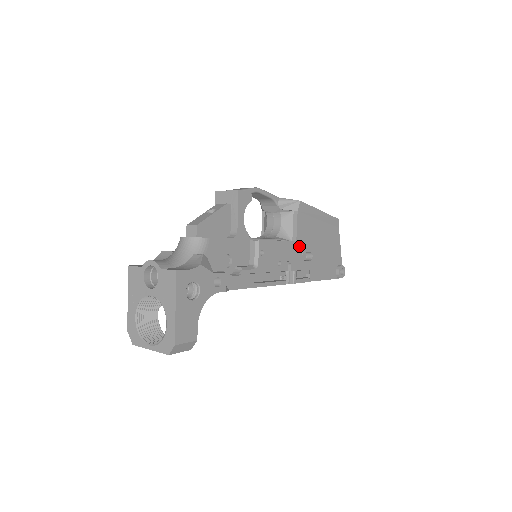
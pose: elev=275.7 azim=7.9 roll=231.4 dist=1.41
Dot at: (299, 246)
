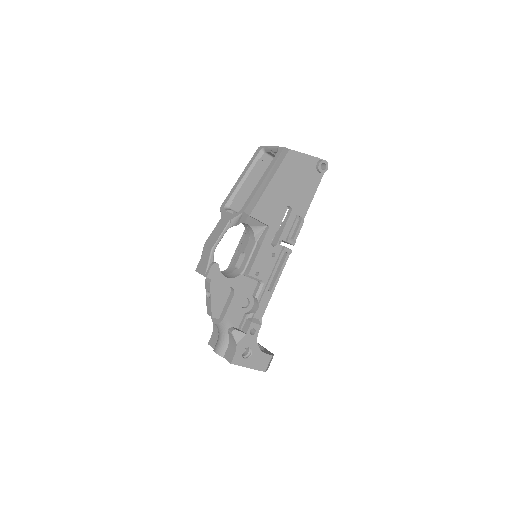
Dot at: (274, 223)
